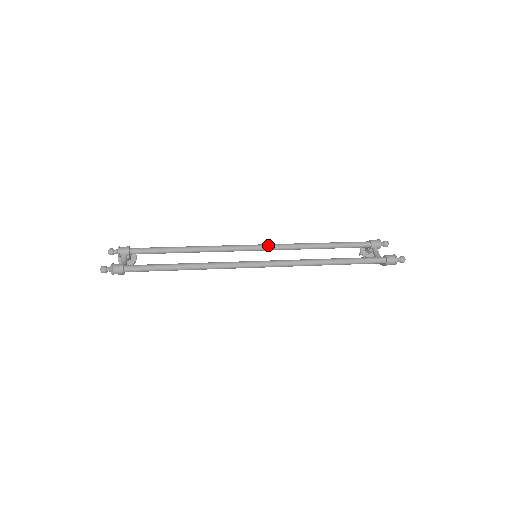
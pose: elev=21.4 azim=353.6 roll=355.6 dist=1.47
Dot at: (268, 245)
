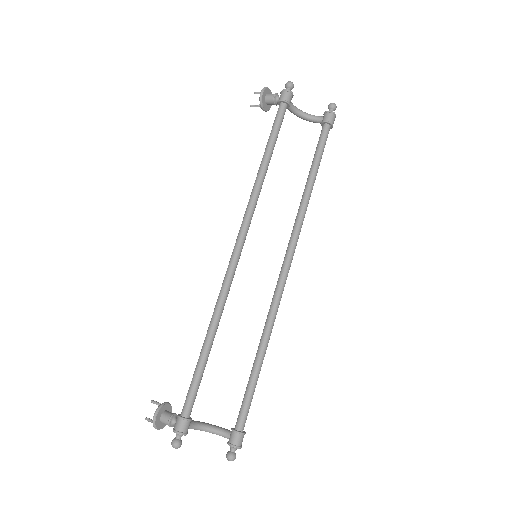
Dot at: (247, 231)
